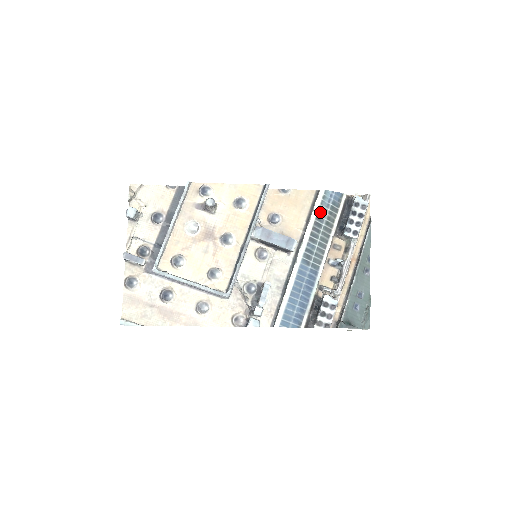
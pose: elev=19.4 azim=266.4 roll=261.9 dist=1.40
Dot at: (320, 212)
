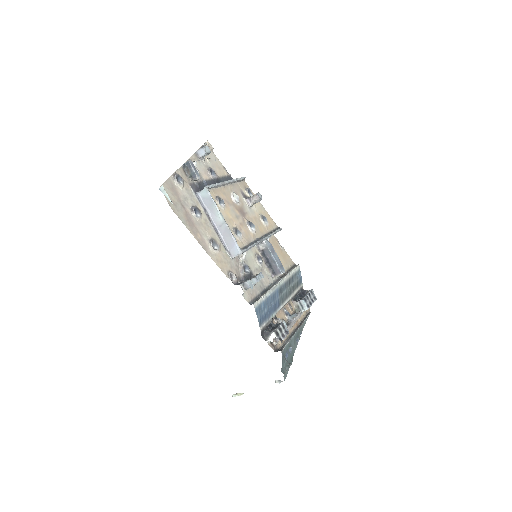
Dot at: (294, 276)
